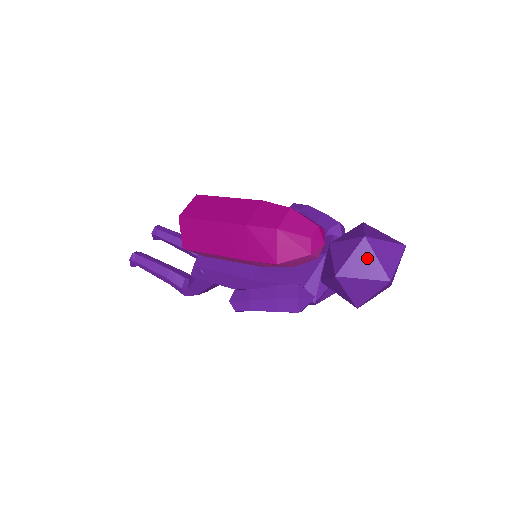
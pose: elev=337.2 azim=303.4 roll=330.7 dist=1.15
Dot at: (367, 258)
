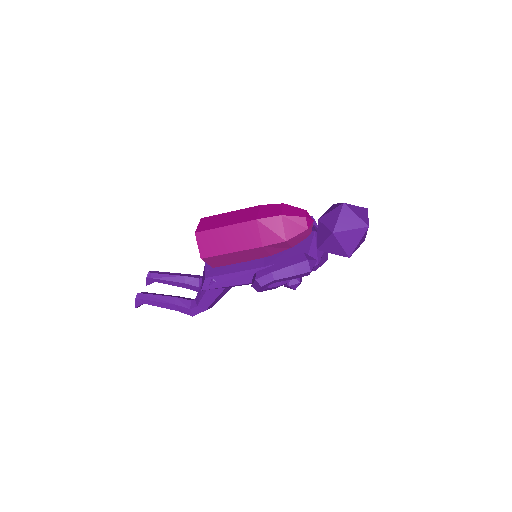
Dot at: (350, 216)
